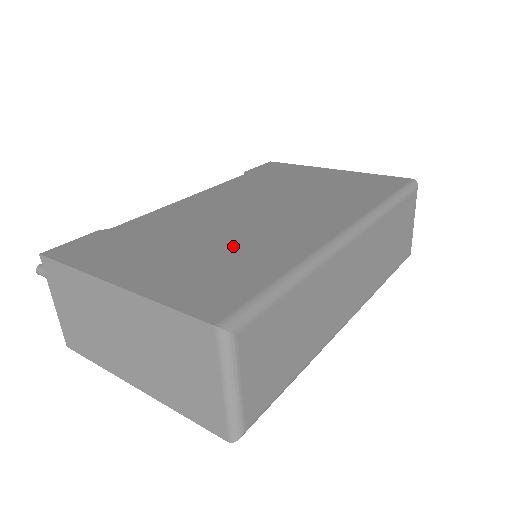
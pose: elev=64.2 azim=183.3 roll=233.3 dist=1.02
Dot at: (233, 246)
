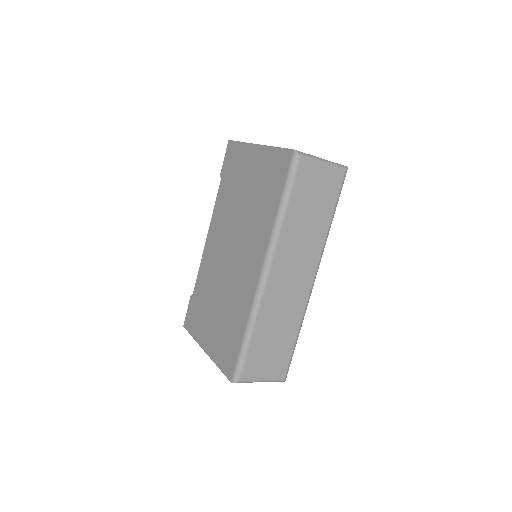
Dot at: (228, 306)
